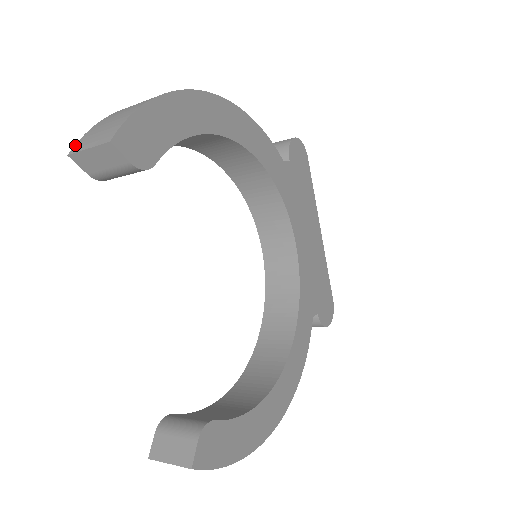
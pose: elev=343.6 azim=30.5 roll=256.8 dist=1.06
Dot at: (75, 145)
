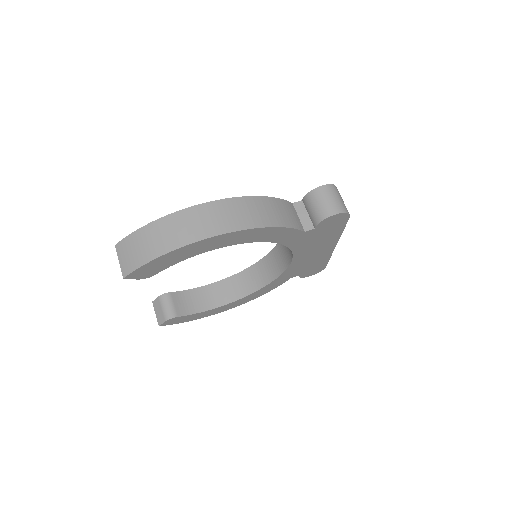
Dot at: (120, 242)
